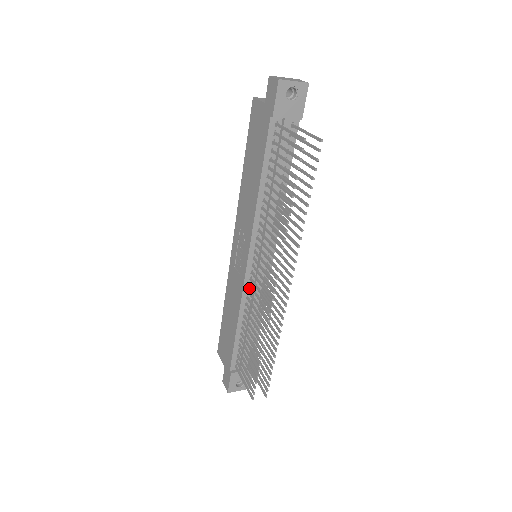
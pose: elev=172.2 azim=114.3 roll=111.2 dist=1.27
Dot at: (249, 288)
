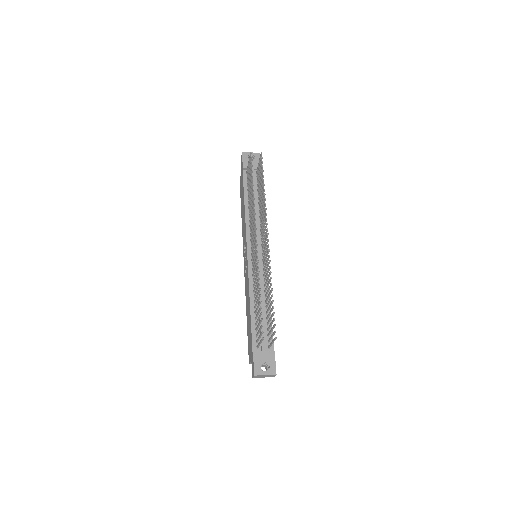
Dot at: occluded
